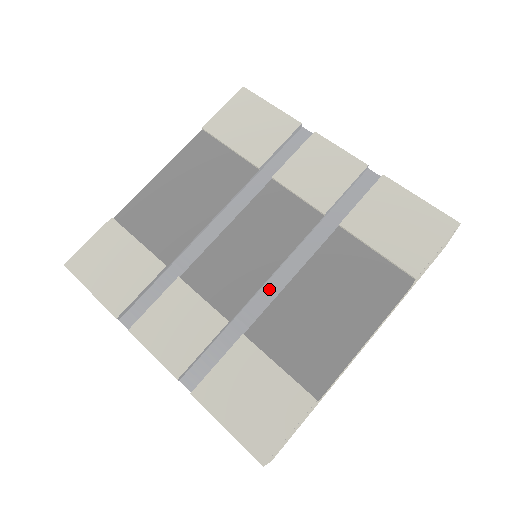
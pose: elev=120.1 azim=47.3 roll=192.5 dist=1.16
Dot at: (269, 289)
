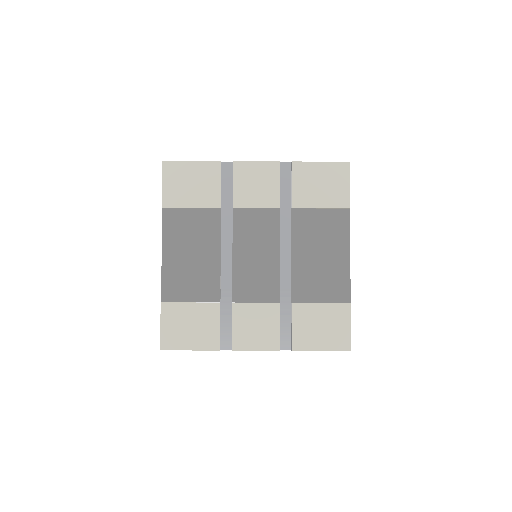
Dot at: (284, 270)
